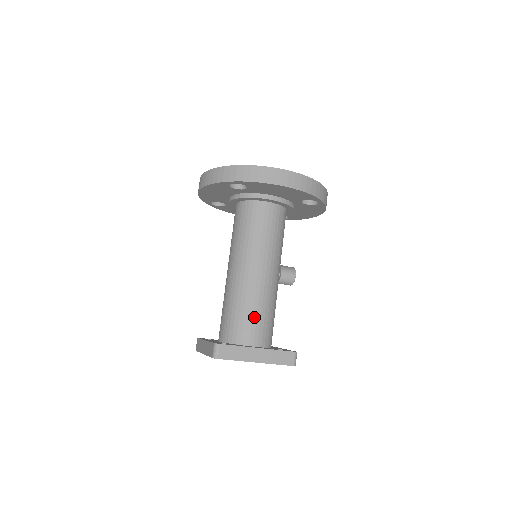
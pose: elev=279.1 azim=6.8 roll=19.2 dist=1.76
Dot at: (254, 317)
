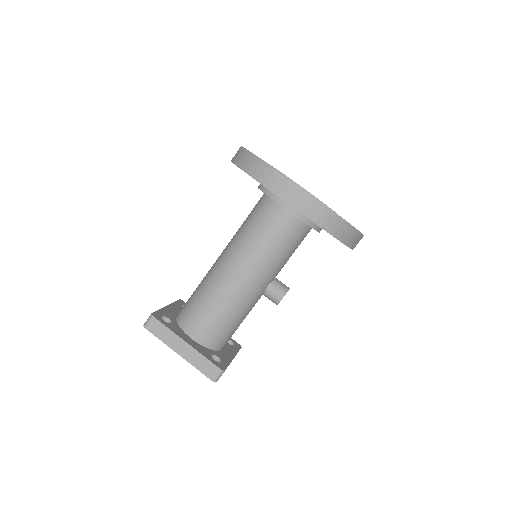
Dot at: (207, 313)
